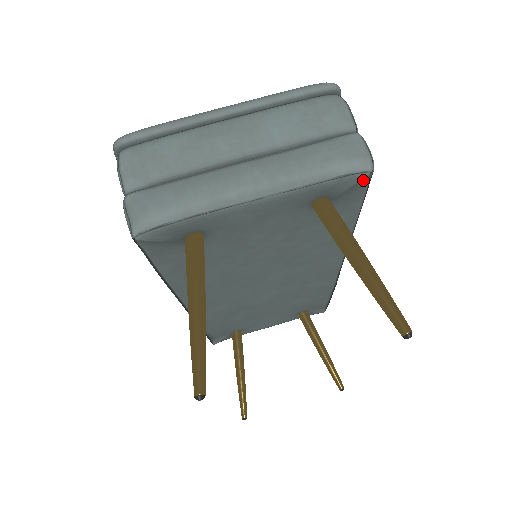
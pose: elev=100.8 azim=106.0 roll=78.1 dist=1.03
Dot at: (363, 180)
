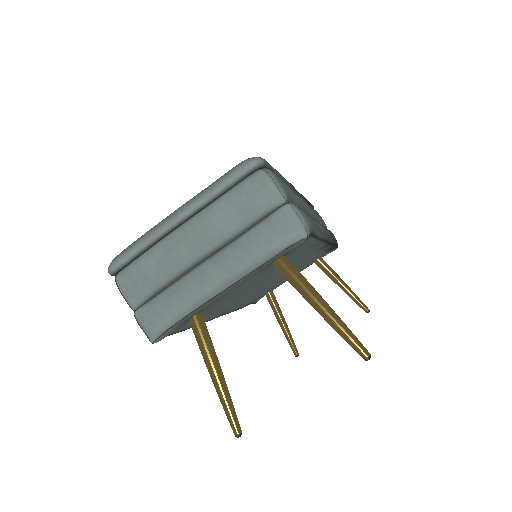
Dot at: occluded
